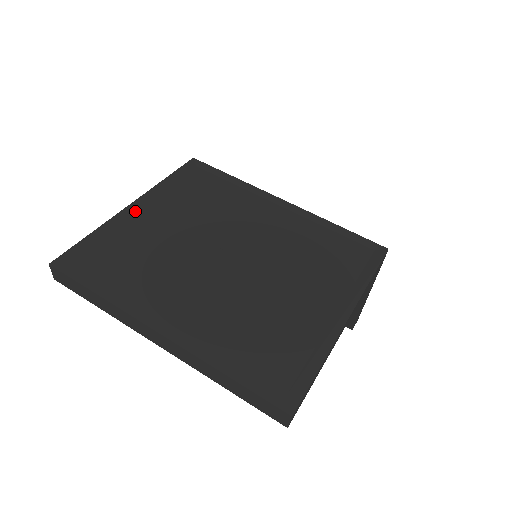
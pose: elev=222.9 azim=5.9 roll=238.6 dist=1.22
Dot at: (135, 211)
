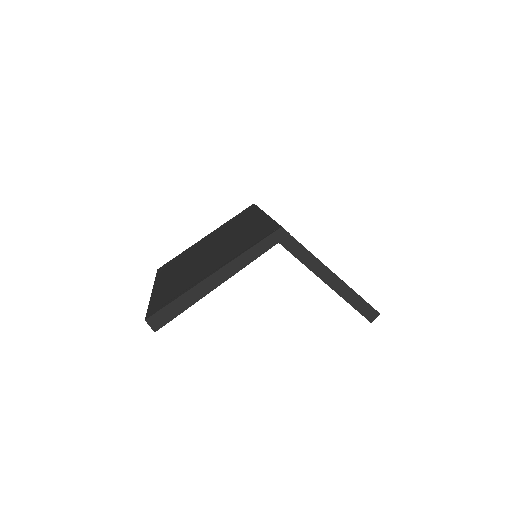
Dot at: (203, 240)
